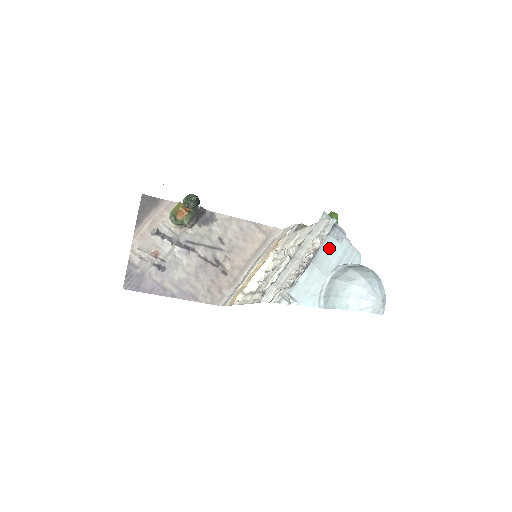
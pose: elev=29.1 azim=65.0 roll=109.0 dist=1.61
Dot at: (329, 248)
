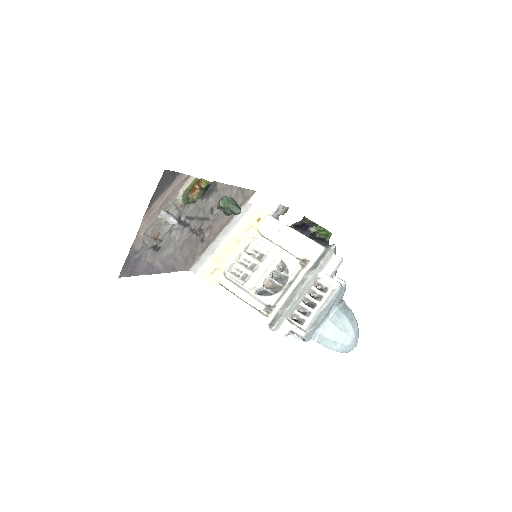
Dot at: (337, 296)
